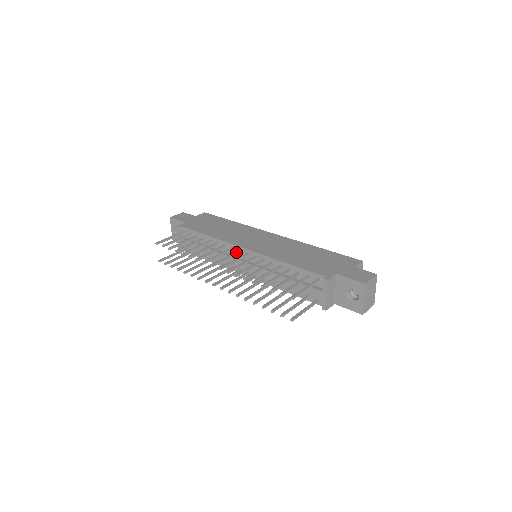
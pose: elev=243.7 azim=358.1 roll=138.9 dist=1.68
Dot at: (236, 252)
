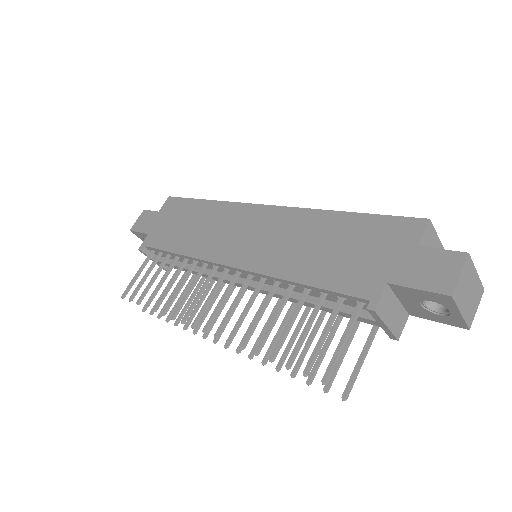
Dot at: (221, 276)
